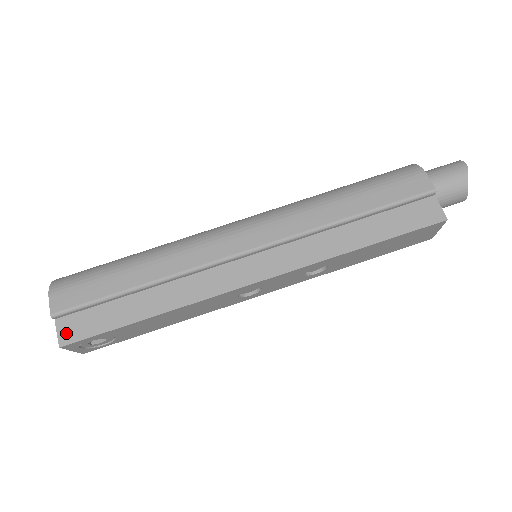
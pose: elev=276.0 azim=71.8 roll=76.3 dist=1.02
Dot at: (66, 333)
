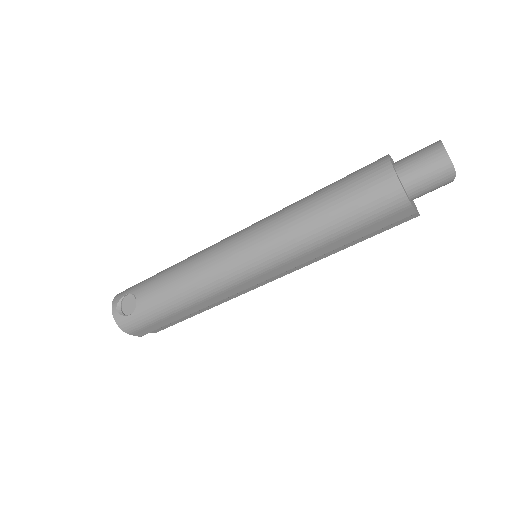
Dot at: (154, 331)
